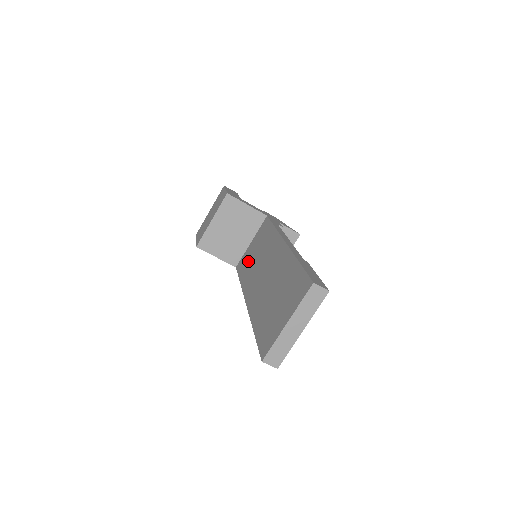
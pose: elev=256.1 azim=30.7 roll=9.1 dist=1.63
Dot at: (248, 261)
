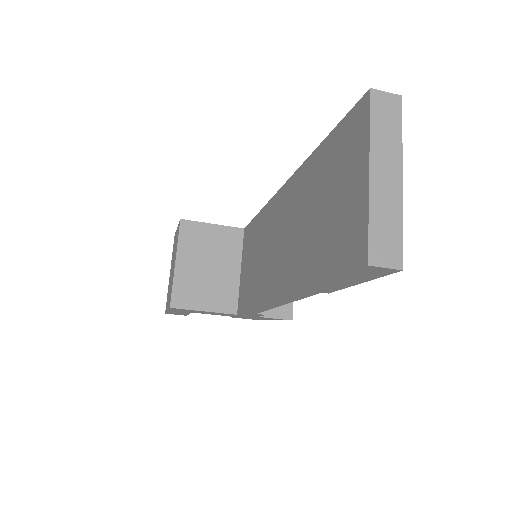
Dot at: (249, 281)
